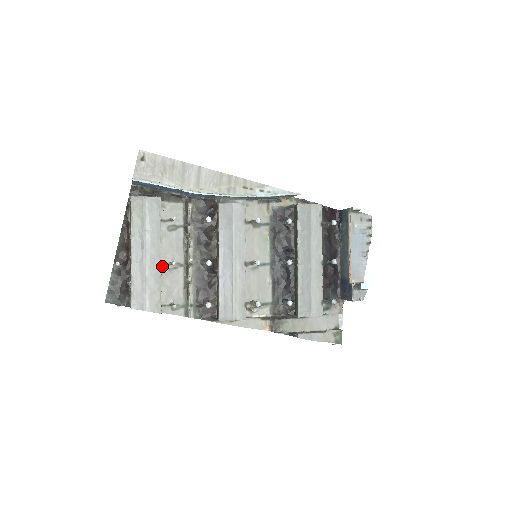
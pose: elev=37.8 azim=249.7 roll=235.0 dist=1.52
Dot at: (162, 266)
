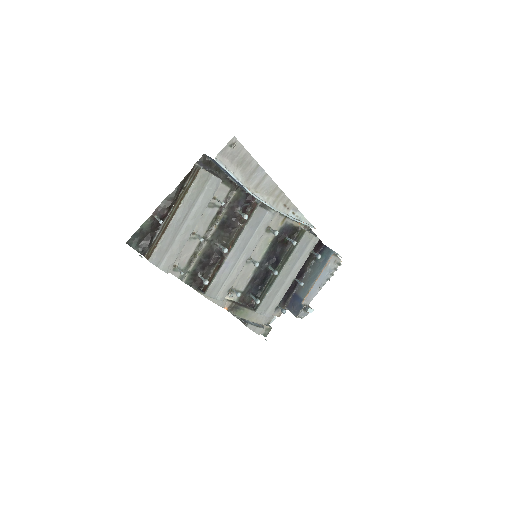
Dot at: occluded
